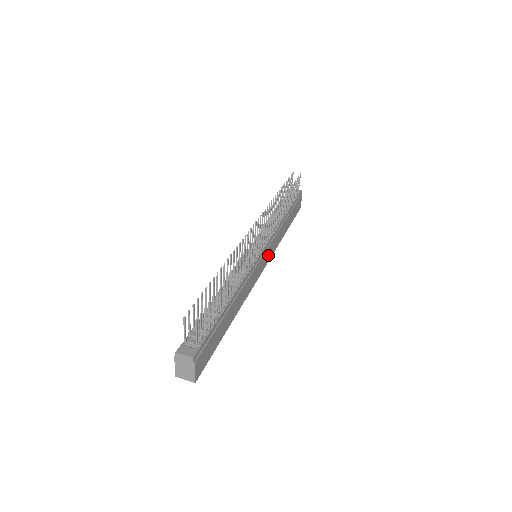
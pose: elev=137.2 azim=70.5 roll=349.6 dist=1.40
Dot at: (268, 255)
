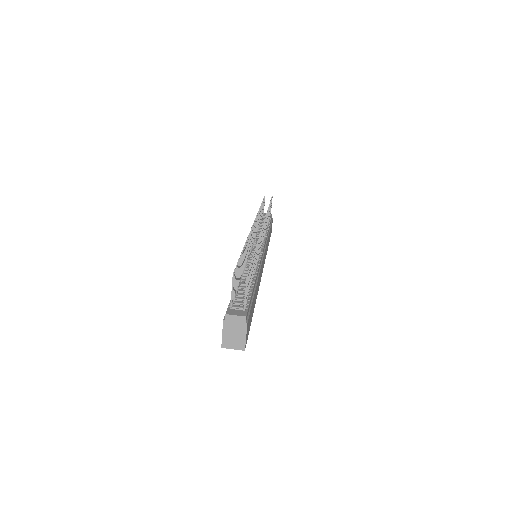
Dot at: (264, 258)
